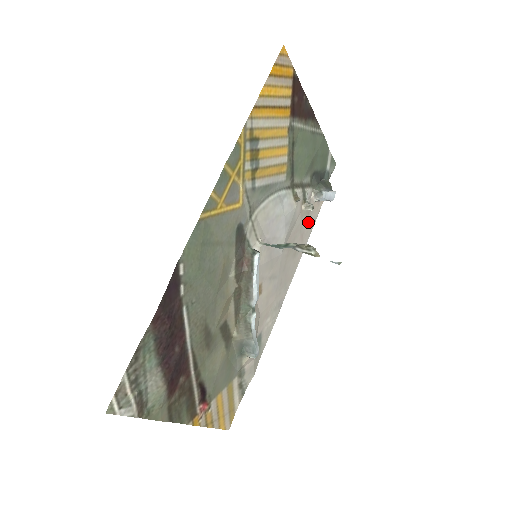
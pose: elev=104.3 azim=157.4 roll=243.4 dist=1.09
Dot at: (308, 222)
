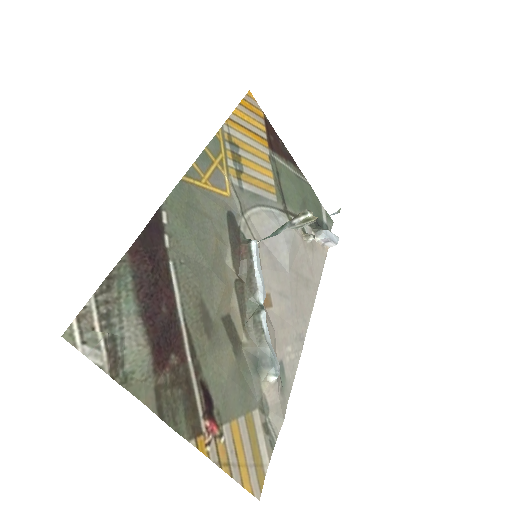
Dot at: (315, 260)
